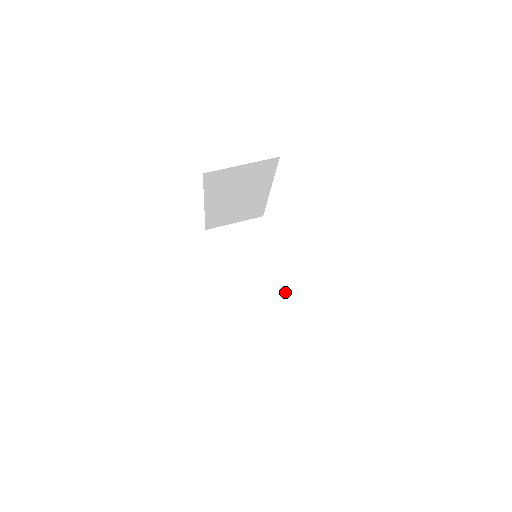
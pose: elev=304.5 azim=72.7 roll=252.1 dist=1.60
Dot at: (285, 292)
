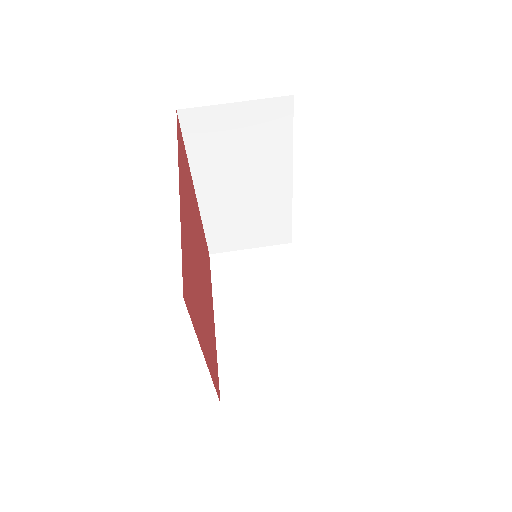
Dot at: (311, 341)
